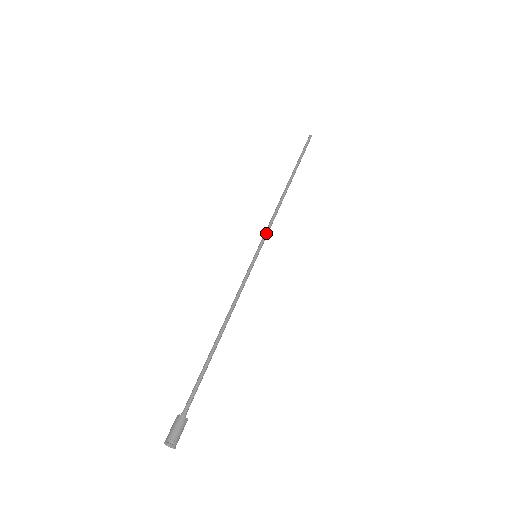
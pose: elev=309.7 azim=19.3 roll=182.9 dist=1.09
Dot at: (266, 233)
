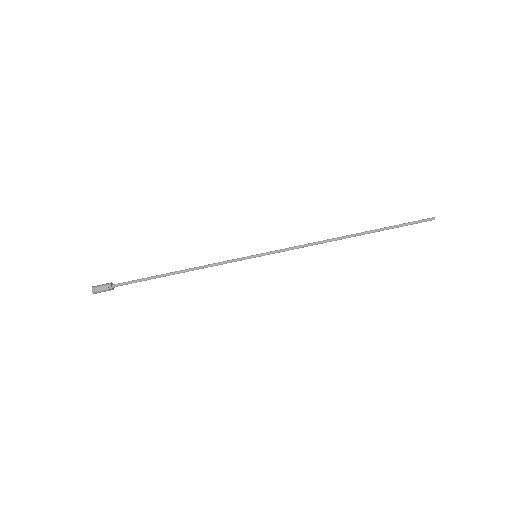
Dot at: (282, 251)
